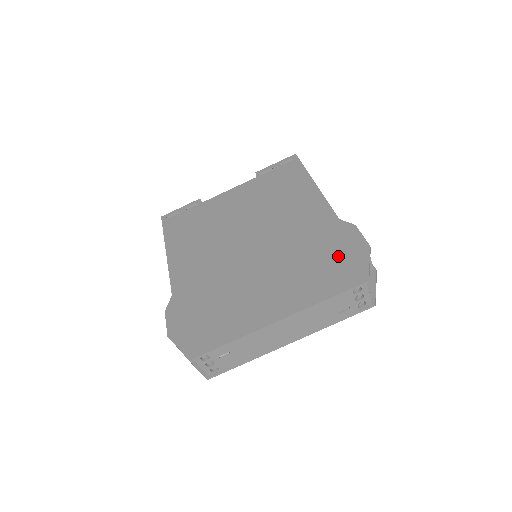
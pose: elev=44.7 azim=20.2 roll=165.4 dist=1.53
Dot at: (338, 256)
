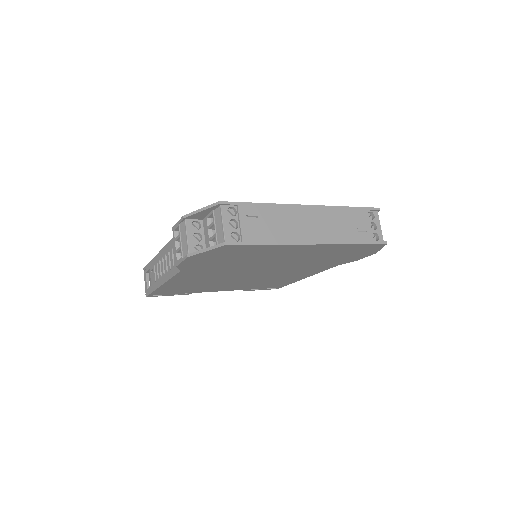
Dot at: occluded
